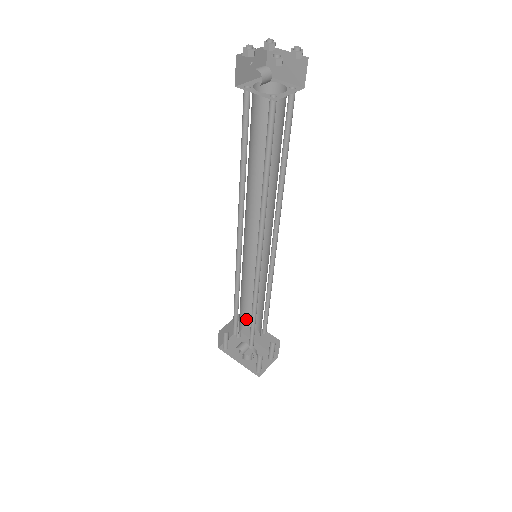
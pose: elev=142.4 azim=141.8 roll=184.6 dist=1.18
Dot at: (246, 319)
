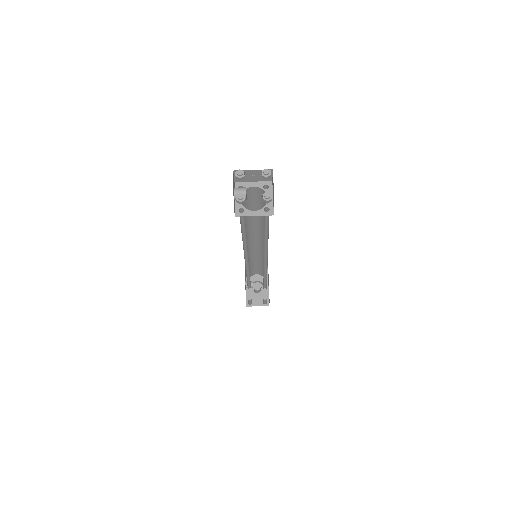
Dot at: (261, 272)
